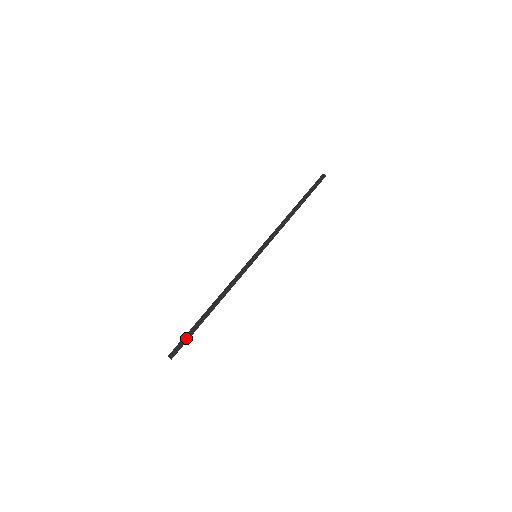
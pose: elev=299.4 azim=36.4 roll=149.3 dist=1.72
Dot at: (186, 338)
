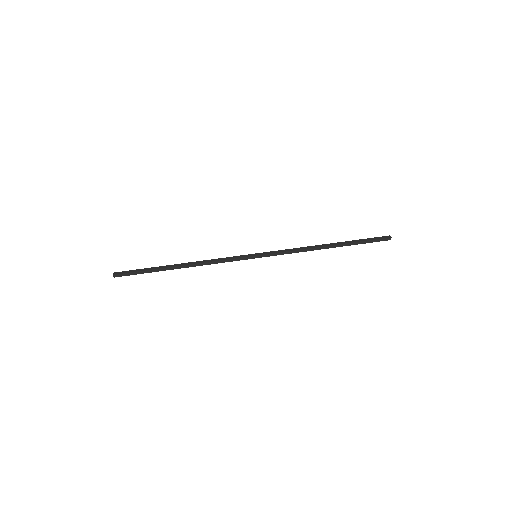
Dot at: (138, 271)
